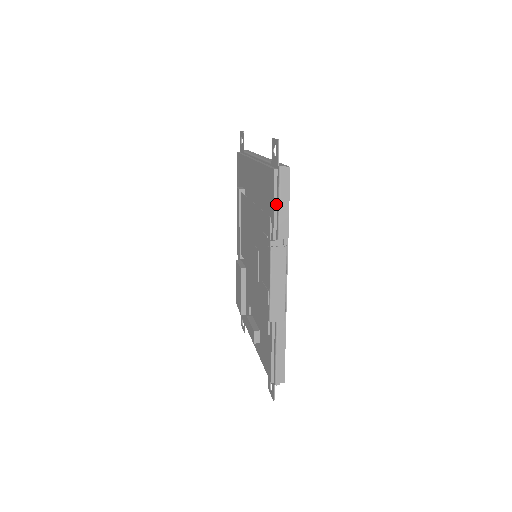
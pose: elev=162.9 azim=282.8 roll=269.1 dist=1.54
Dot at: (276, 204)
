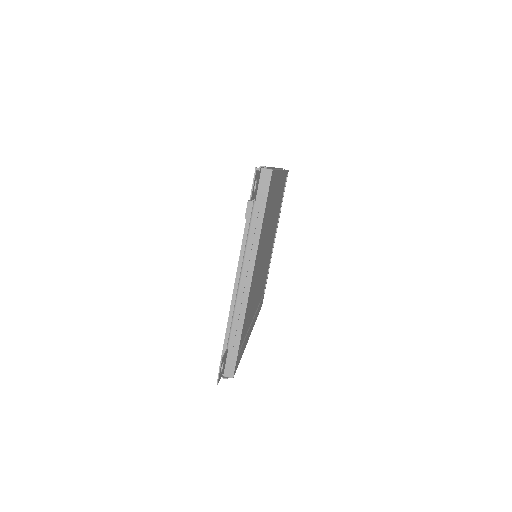
Dot at: occluded
